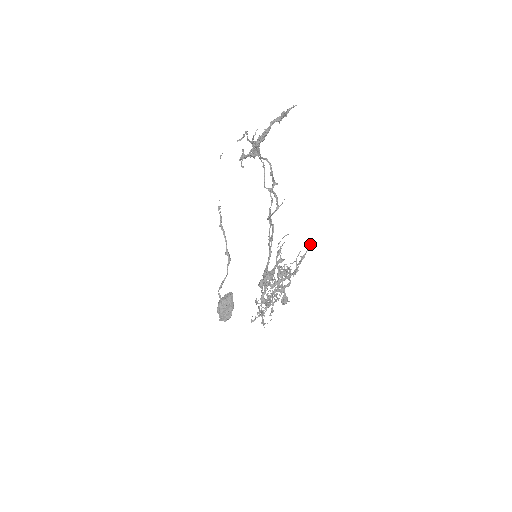
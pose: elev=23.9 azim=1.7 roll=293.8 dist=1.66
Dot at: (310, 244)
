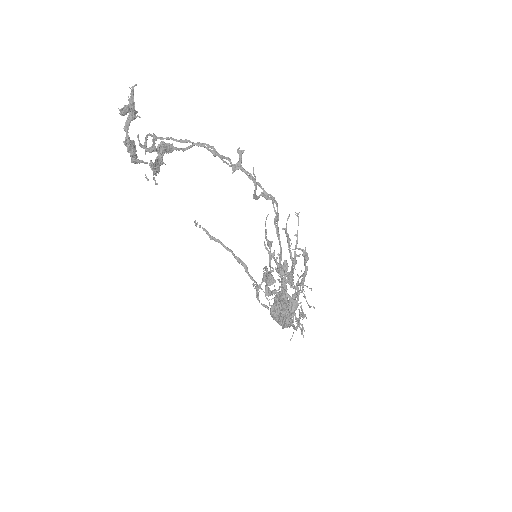
Dot at: occluded
